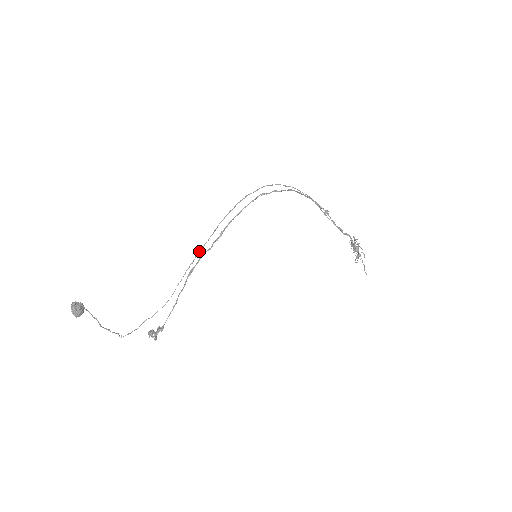
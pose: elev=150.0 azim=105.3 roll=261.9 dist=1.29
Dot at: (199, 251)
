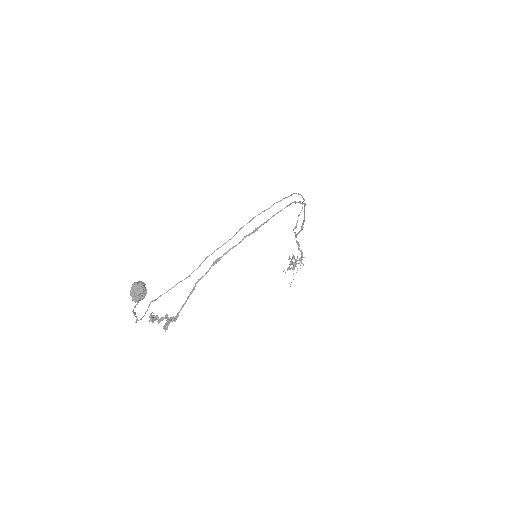
Dot at: occluded
